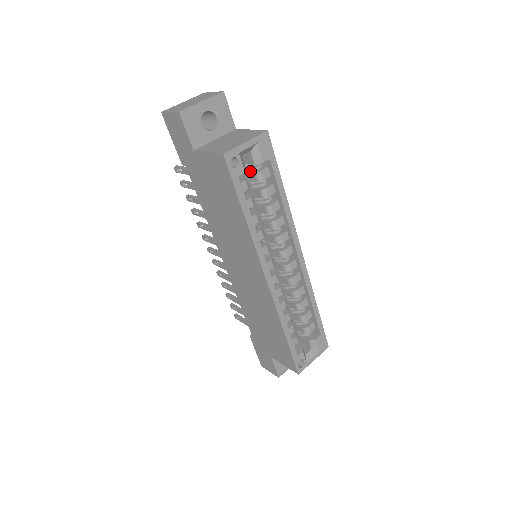
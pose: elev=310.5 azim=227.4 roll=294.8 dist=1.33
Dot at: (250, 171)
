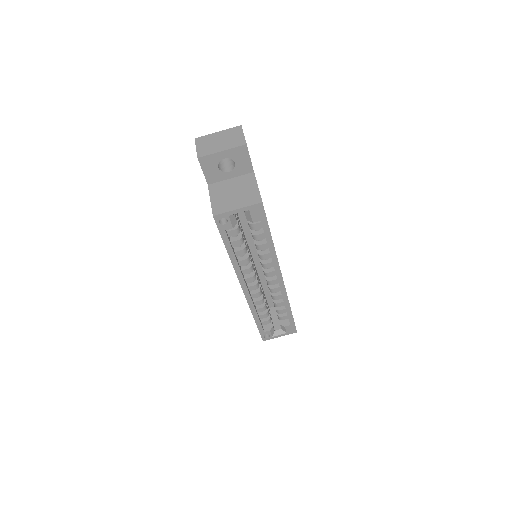
Dot at: occluded
